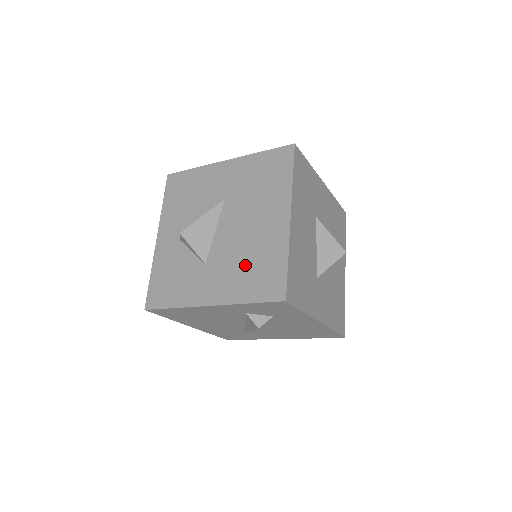
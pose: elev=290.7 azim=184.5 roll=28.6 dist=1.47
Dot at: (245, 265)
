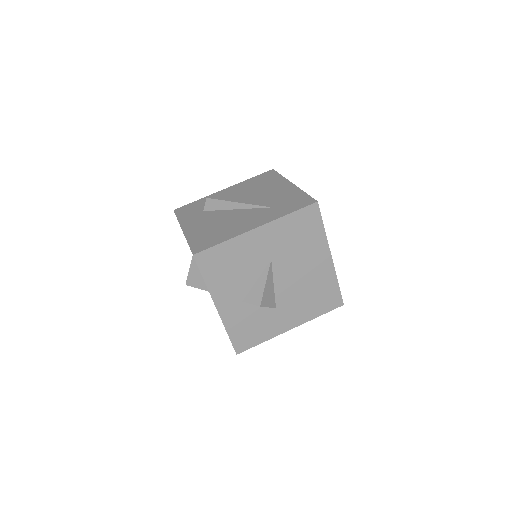
Dot at: (309, 297)
